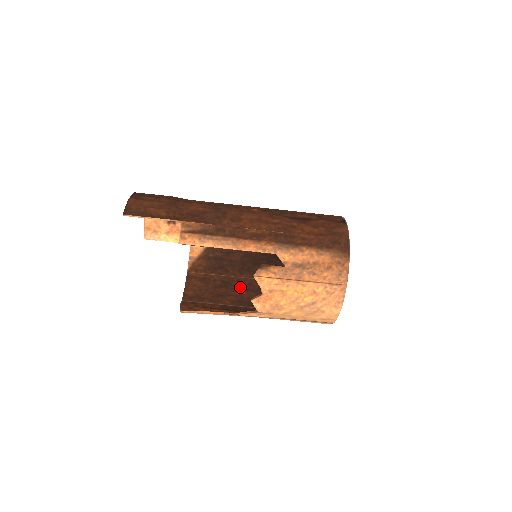
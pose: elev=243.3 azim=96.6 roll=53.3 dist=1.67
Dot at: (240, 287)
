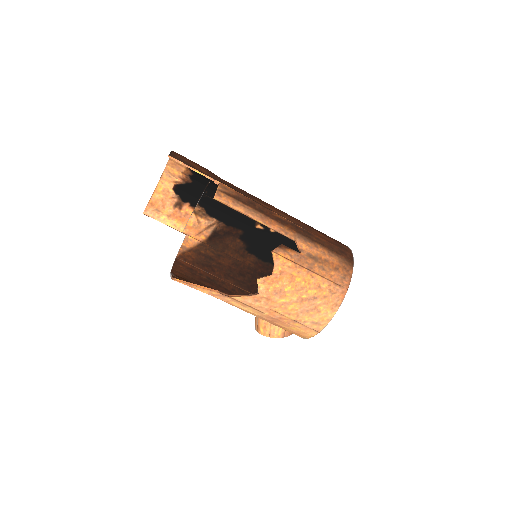
Dot at: (224, 288)
